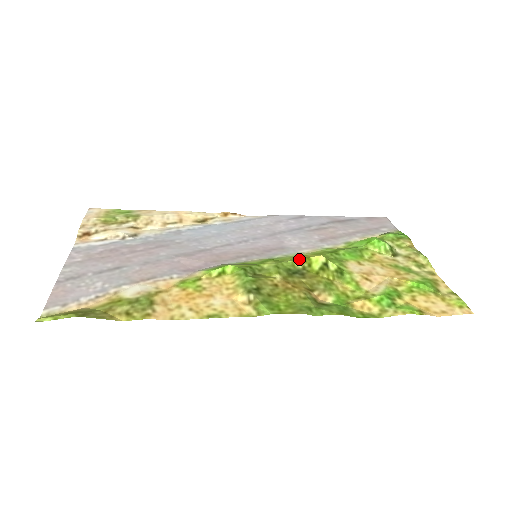
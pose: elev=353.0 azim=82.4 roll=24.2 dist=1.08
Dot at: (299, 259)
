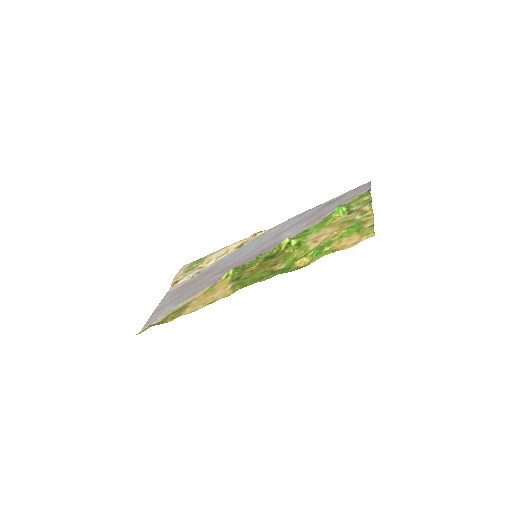
Dot at: (275, 247)
